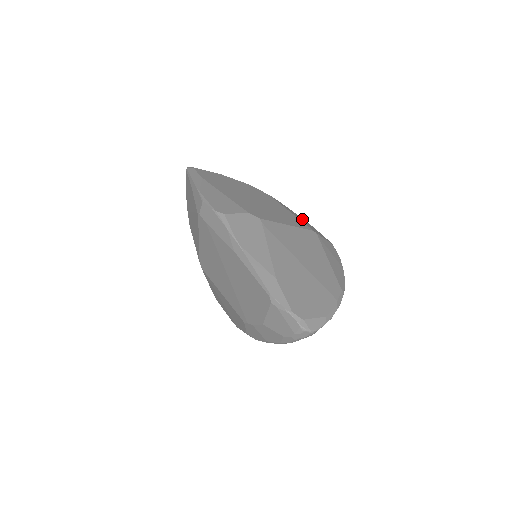
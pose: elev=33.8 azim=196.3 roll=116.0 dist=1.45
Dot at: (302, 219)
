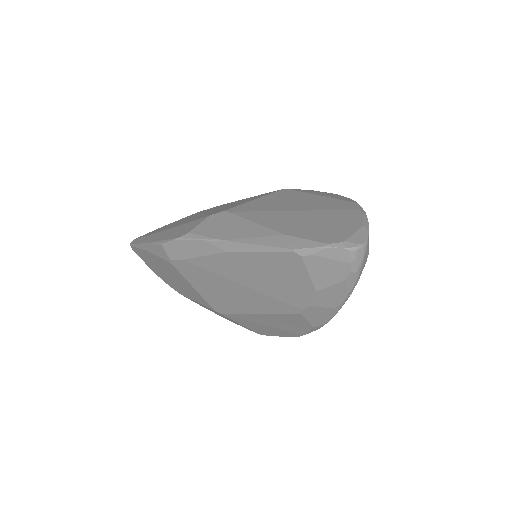
Dot at: occluded
